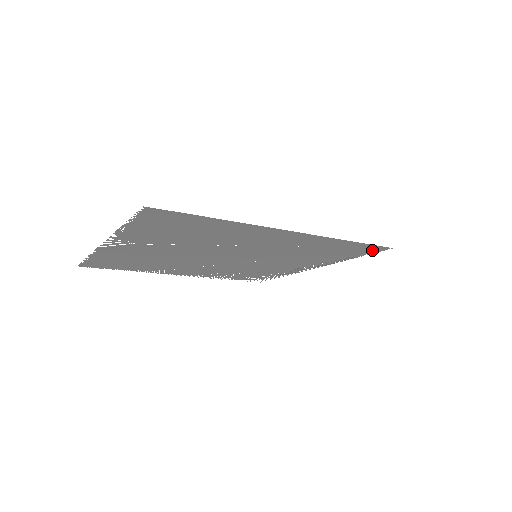
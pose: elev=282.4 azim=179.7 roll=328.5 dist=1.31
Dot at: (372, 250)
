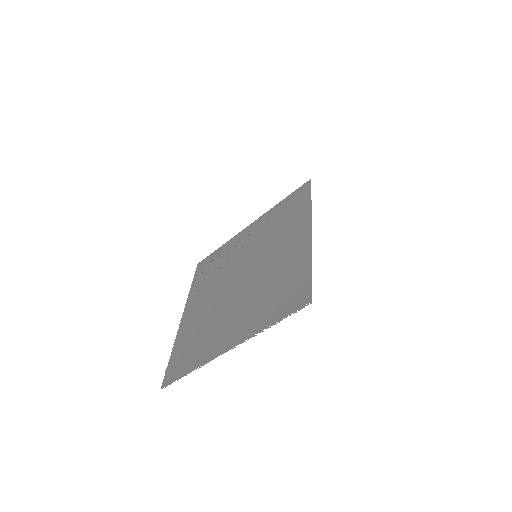
Dot at: (302, 190)
